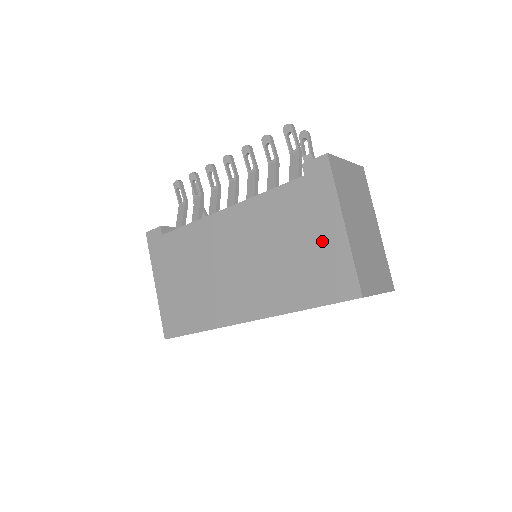
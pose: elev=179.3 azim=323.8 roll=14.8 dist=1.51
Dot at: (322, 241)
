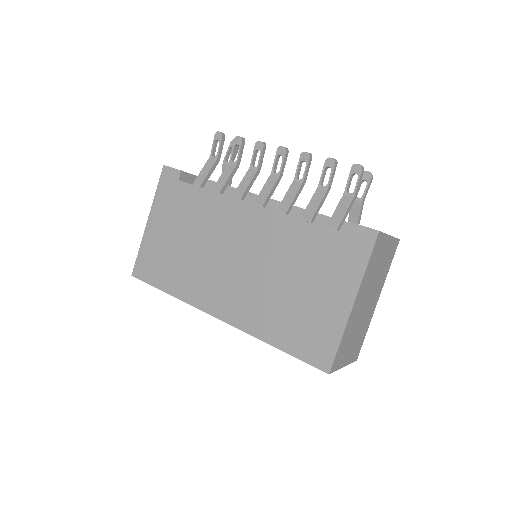
Dot at: (324, 303)
